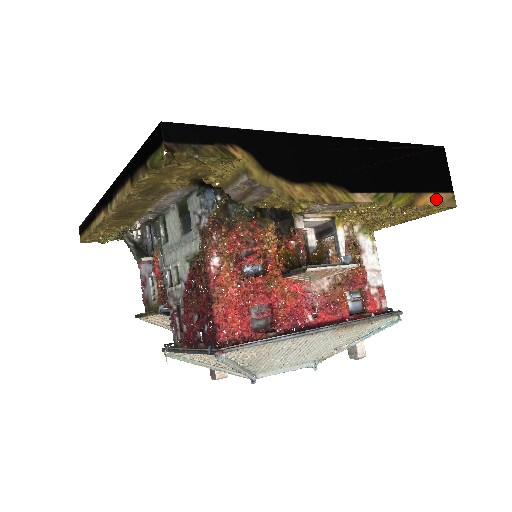
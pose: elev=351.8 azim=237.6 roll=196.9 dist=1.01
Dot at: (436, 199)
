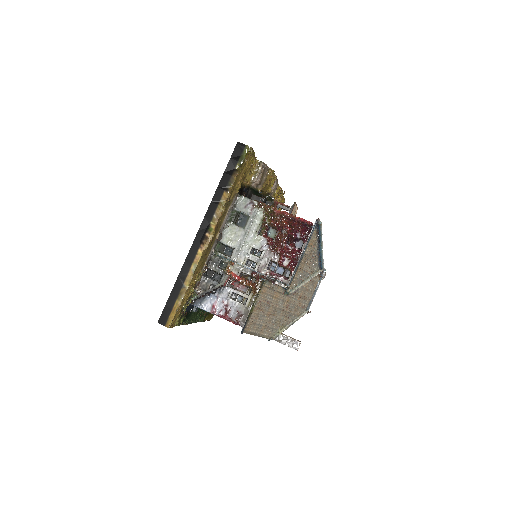
Dot at: occluded
